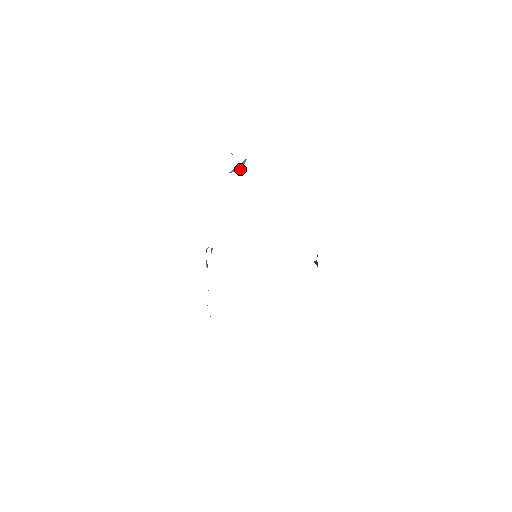
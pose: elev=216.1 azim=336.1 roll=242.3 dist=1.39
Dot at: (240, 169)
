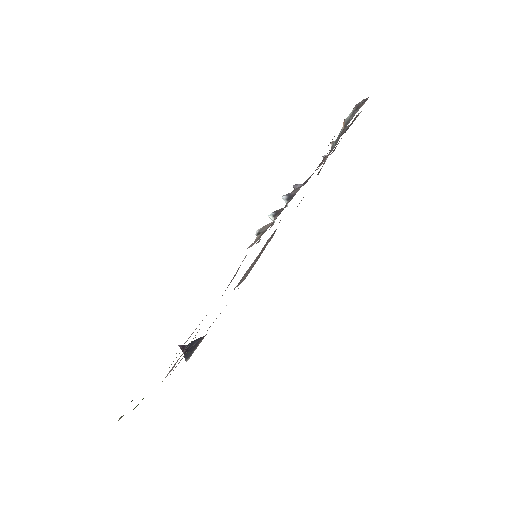
Dot at: (318, 173)
